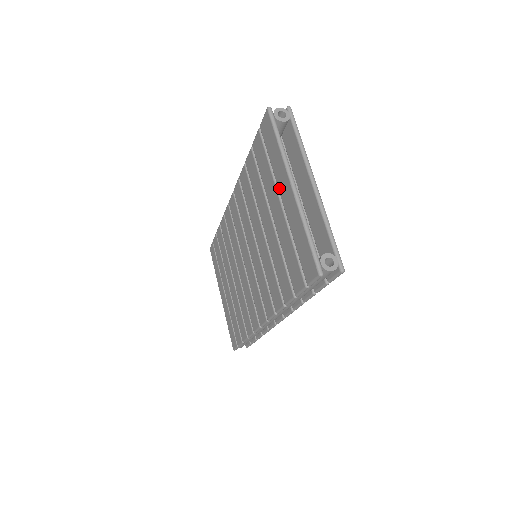
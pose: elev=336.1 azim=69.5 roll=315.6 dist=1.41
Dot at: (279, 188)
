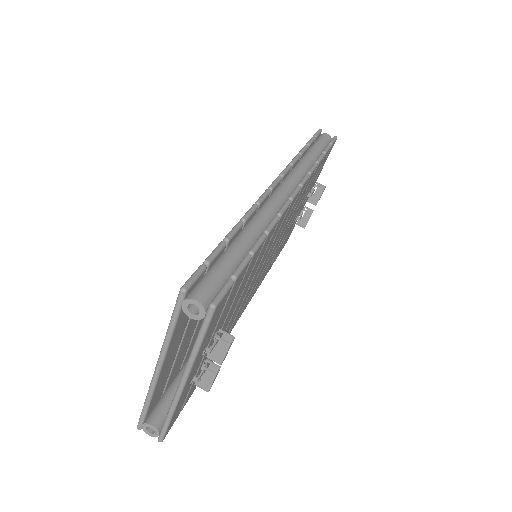
Dot at: occluded
